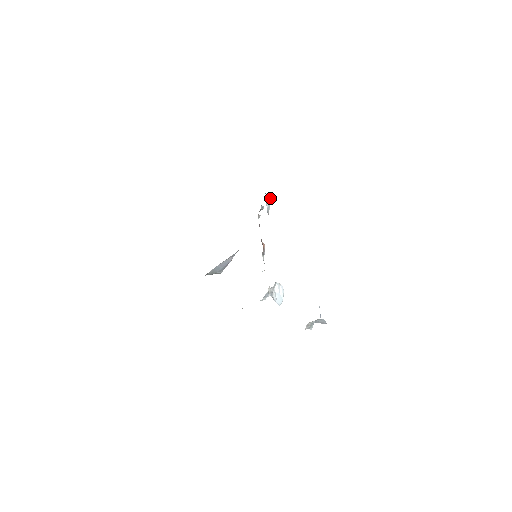
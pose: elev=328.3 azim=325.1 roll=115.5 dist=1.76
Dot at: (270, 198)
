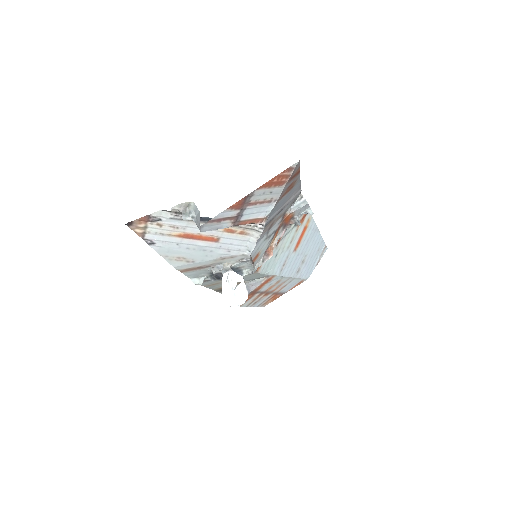
Dot at: (304, 202)
